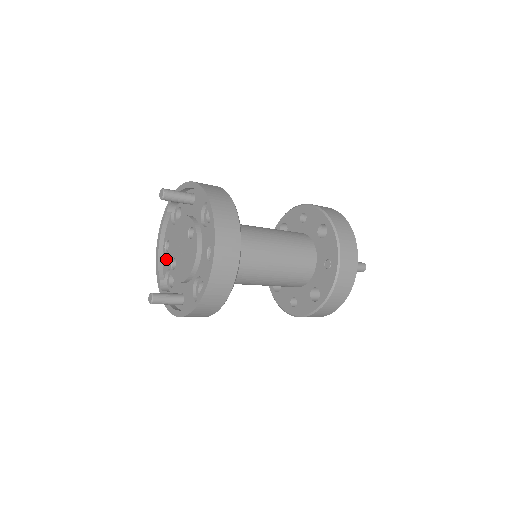
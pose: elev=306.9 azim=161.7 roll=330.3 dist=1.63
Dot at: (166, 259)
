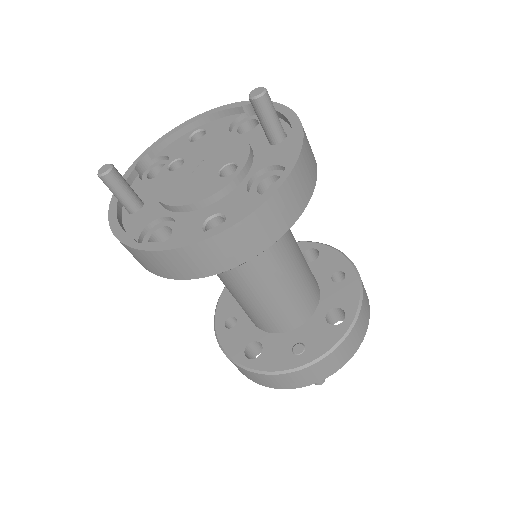
Dot at: (180, 145)
